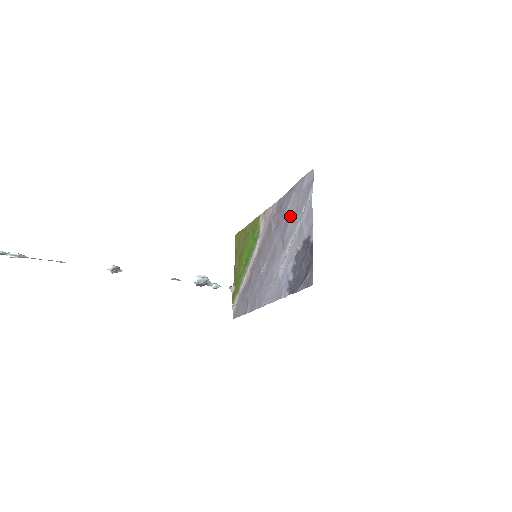
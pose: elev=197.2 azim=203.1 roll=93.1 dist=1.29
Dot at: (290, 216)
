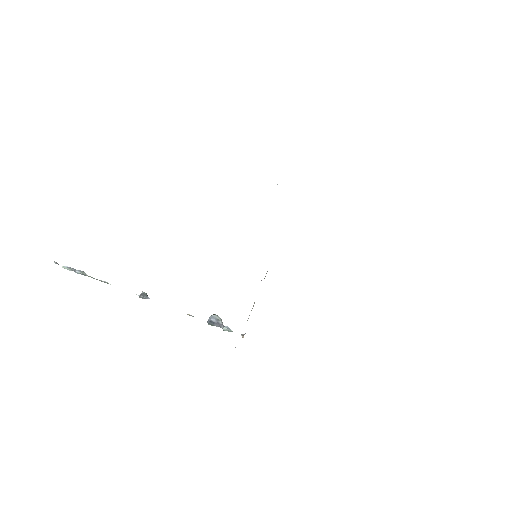
Dot at: occluded
